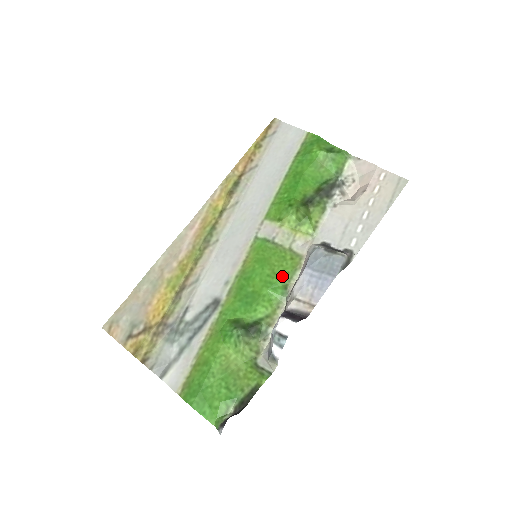
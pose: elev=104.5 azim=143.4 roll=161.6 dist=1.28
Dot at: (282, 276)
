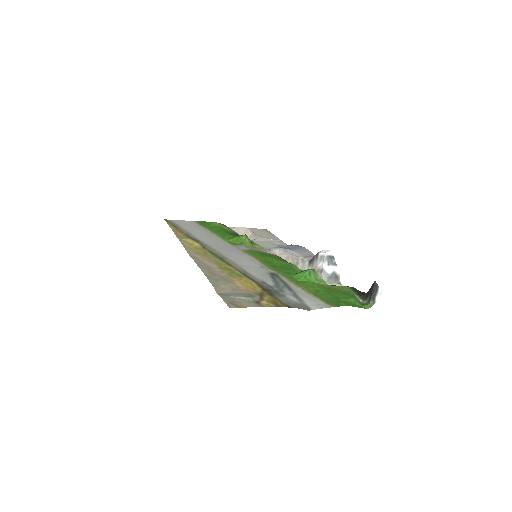
Dot at: (281, 259)
